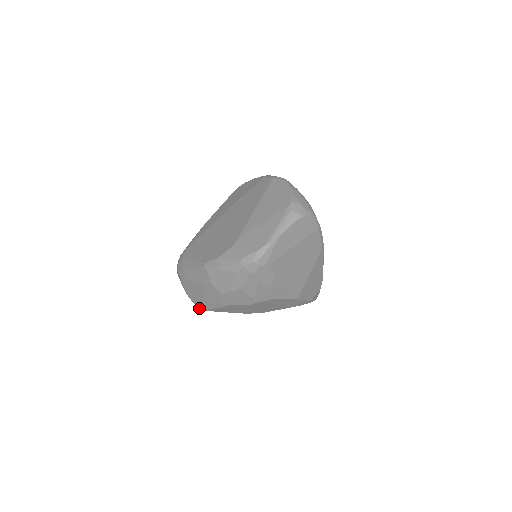
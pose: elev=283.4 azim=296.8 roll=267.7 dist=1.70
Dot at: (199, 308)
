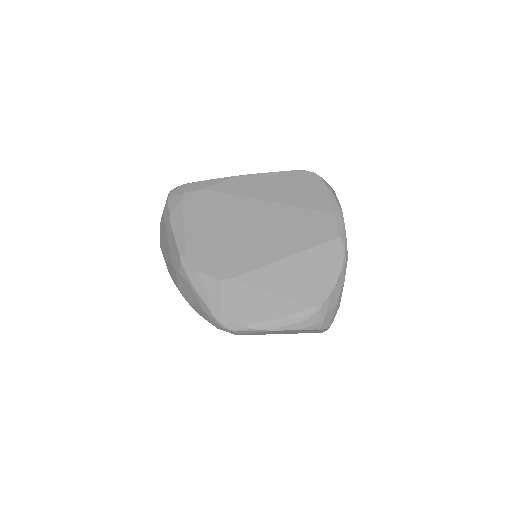
Dot at: (161, 248)
